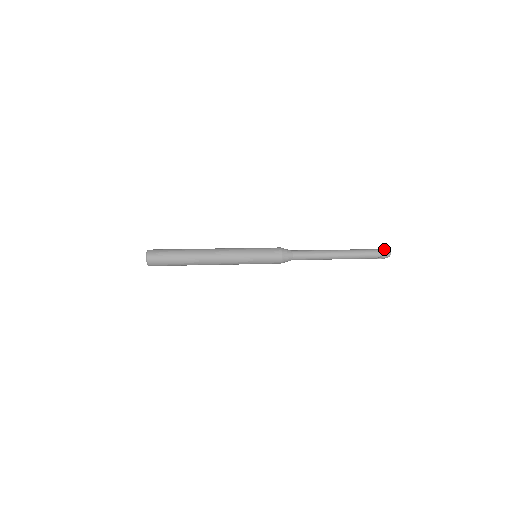
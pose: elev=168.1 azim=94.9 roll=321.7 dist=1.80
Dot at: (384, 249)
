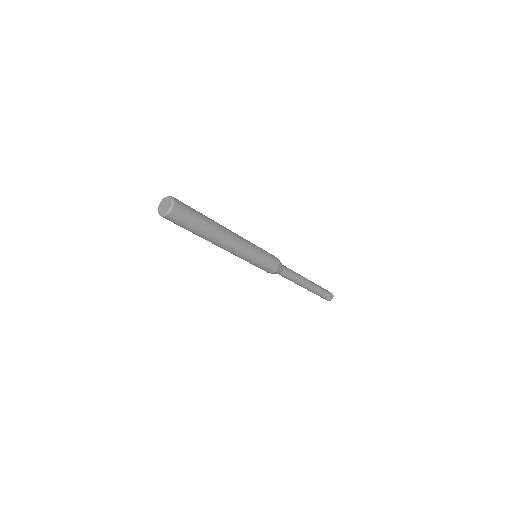
Dot at: occluded
